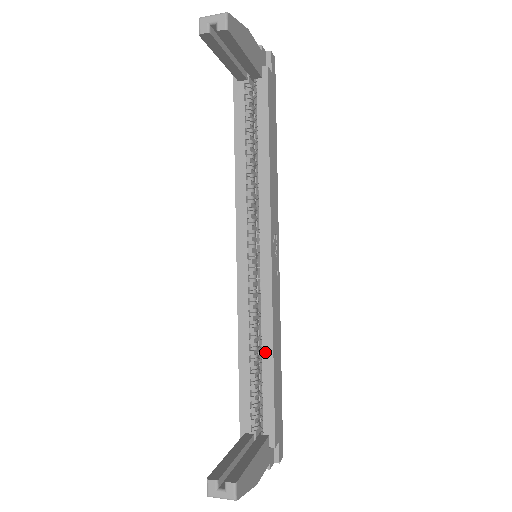
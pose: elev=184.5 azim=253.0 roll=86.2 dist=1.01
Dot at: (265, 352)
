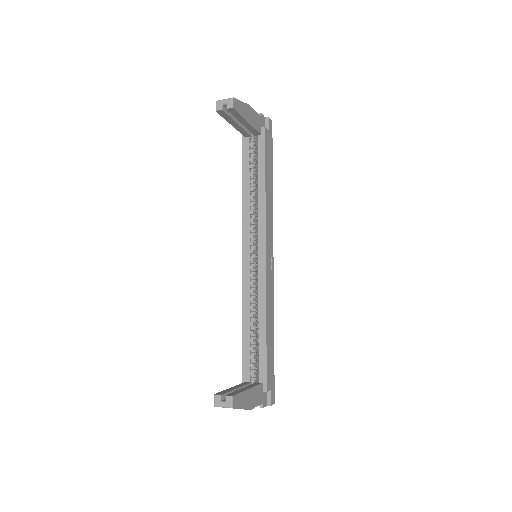
Dot at: (261, 323)
